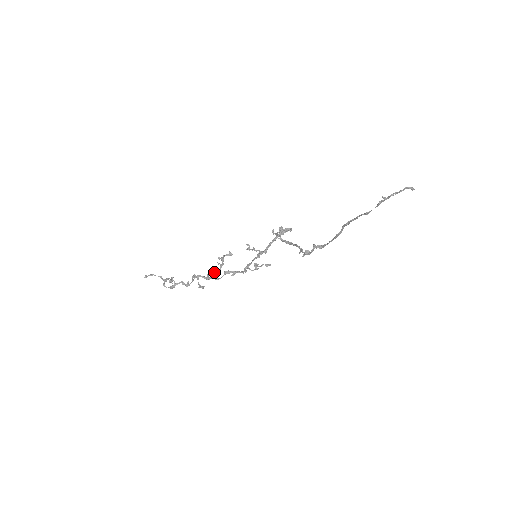
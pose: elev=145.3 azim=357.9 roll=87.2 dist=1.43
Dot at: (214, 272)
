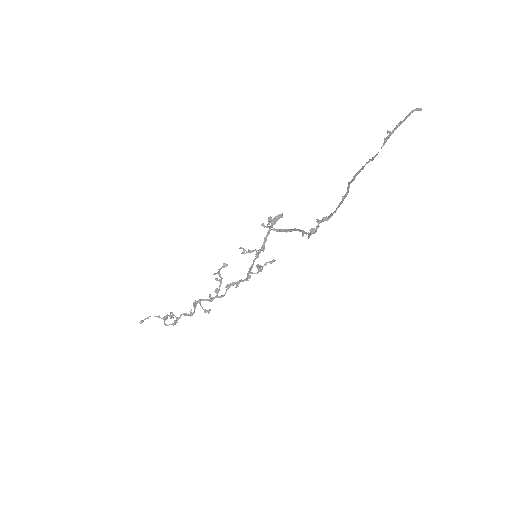
Dot at: (215, 290)
